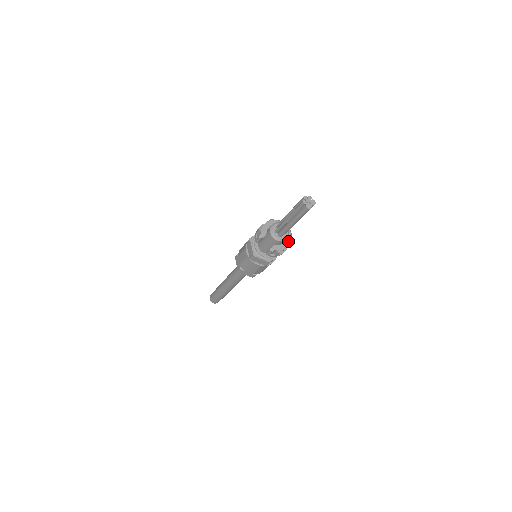
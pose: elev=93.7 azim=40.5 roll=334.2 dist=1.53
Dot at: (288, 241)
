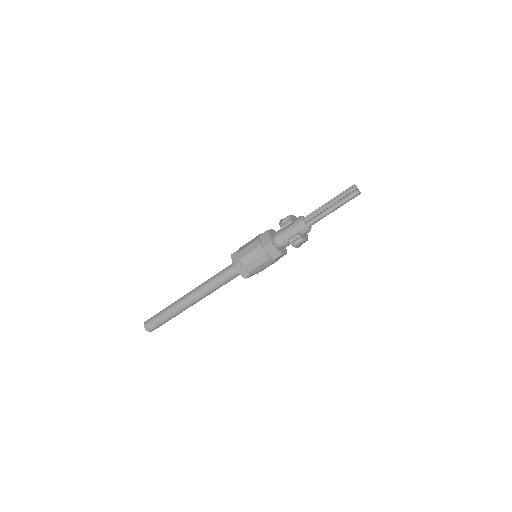
Dot at: (307, 236)
